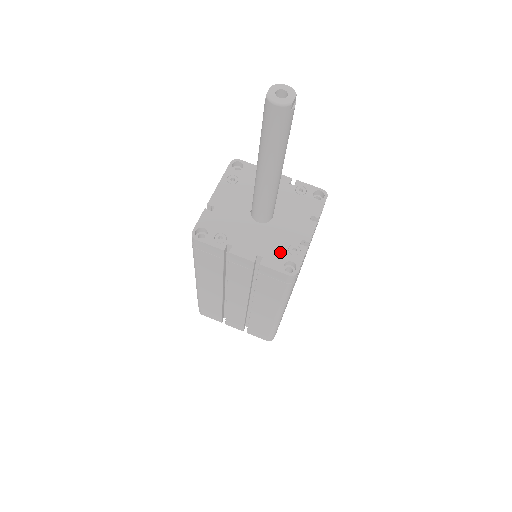
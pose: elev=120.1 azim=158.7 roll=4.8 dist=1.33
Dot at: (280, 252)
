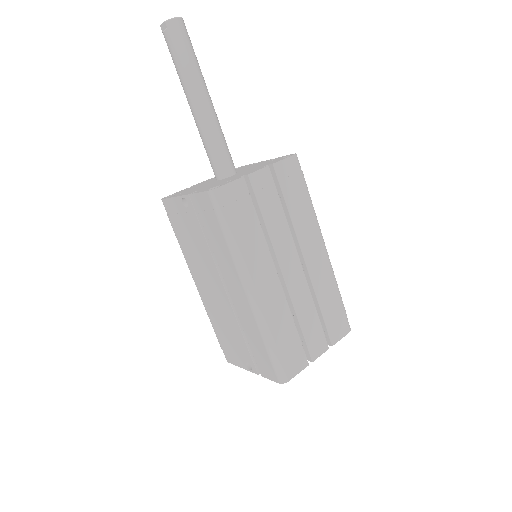
Dot at: (270, 162)
